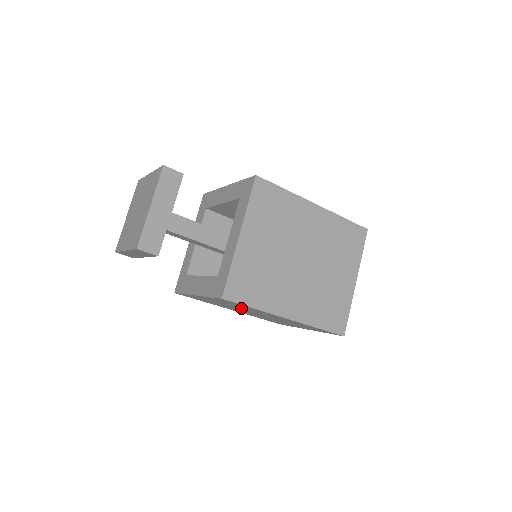
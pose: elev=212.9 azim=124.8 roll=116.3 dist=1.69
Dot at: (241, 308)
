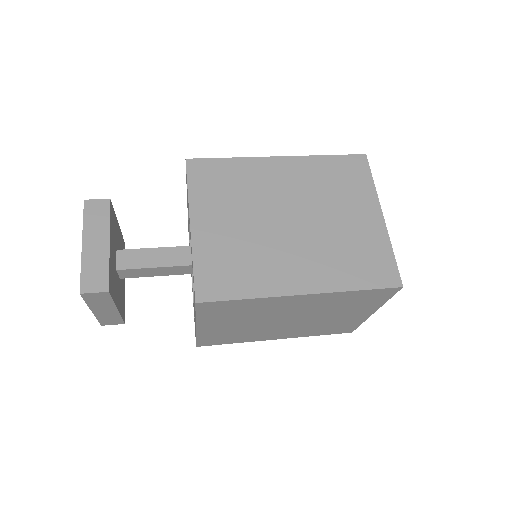
Dot at: occluded
